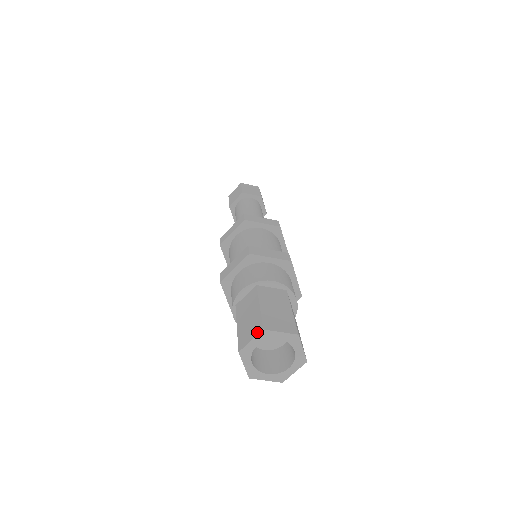
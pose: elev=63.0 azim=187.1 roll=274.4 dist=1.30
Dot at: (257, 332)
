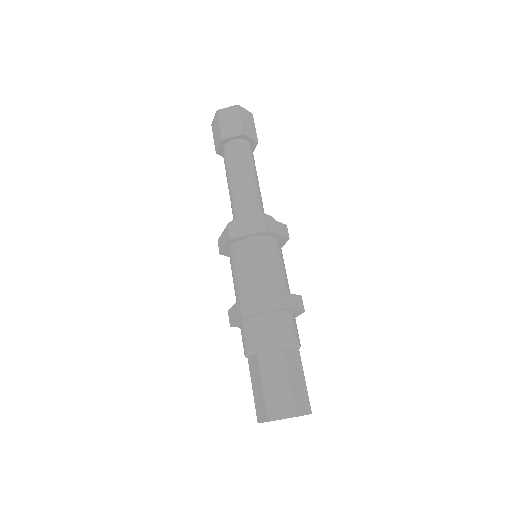
Dot at: (264, 419)
